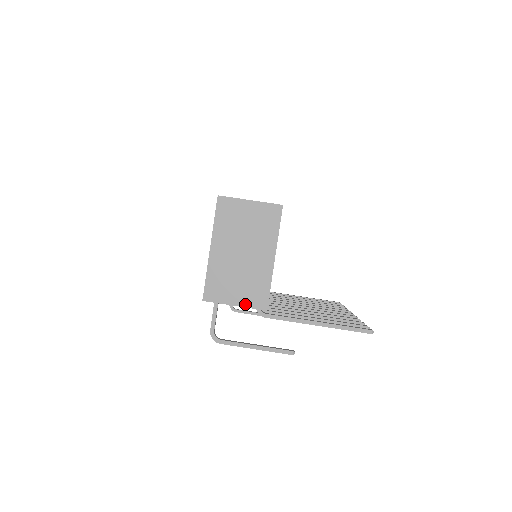
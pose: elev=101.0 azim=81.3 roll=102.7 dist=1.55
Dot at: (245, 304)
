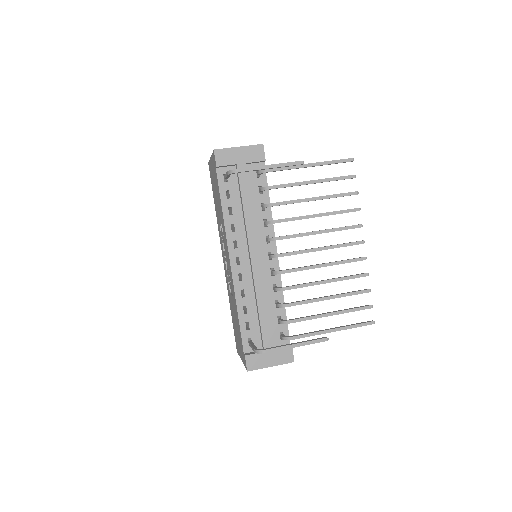
Dot at: (246, 146)
